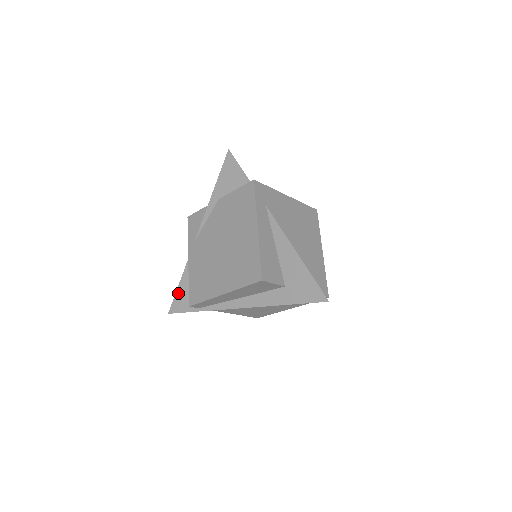
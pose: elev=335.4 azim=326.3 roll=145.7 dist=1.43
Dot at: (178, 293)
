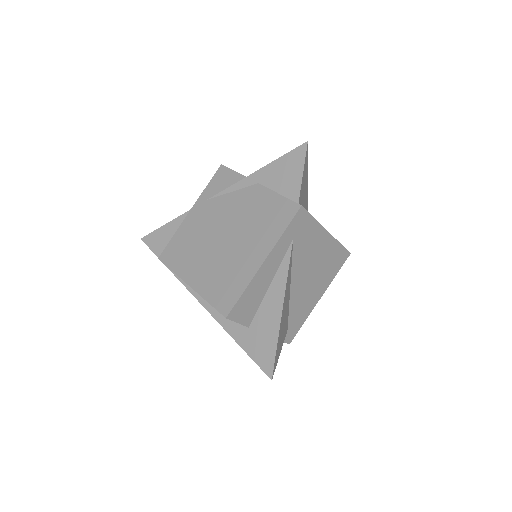
Dot at: (161, 230)
